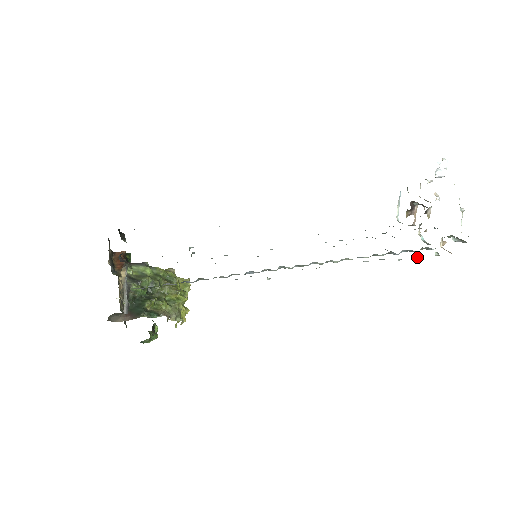
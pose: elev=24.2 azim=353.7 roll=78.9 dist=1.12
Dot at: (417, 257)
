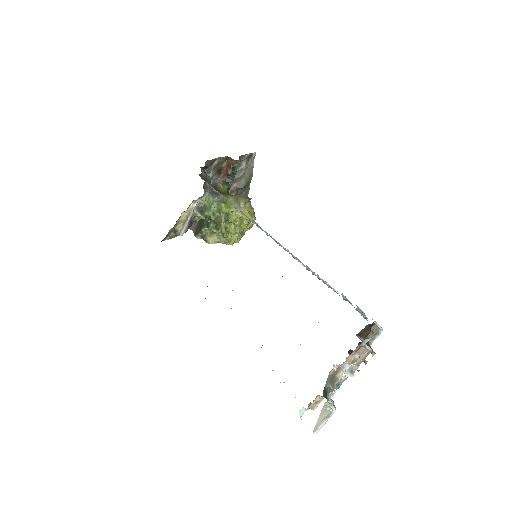
Dot at: occluded
